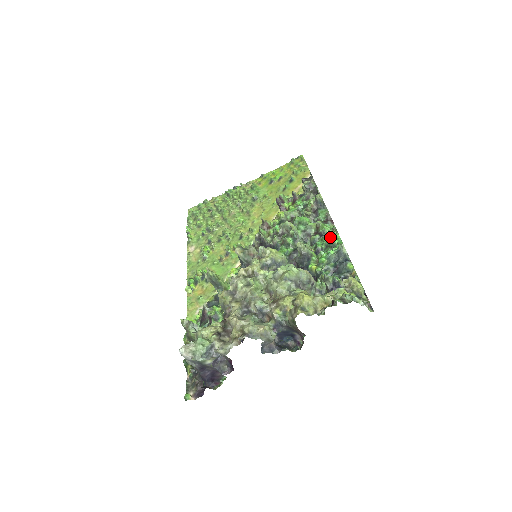
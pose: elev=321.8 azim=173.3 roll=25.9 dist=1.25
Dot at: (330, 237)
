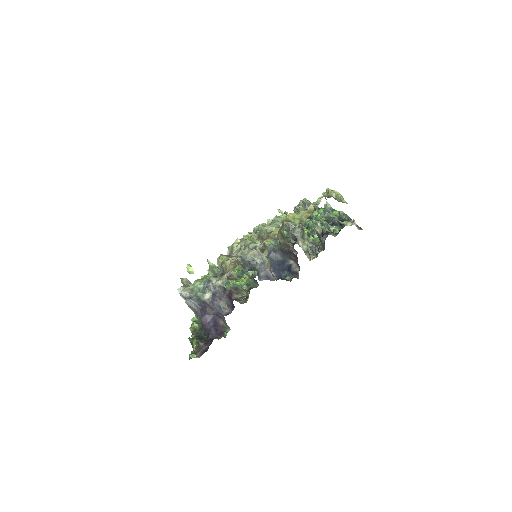
Dot at: occluded
